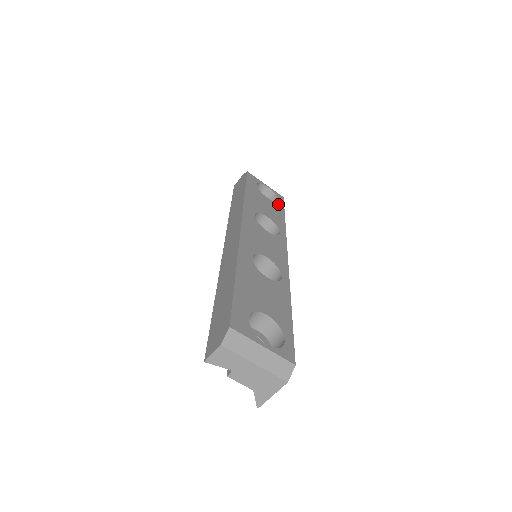
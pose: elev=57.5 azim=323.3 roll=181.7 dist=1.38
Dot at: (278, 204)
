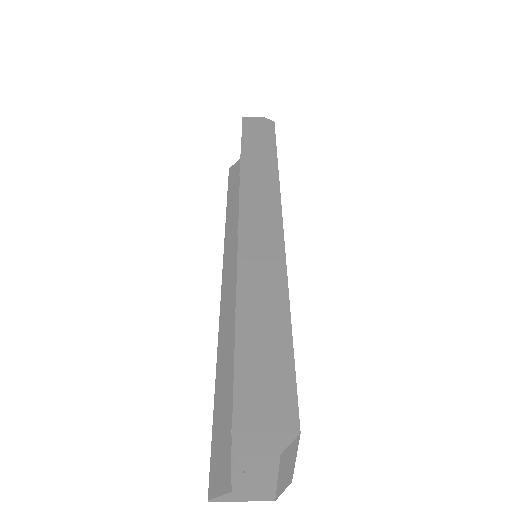
Dot at: occluded
